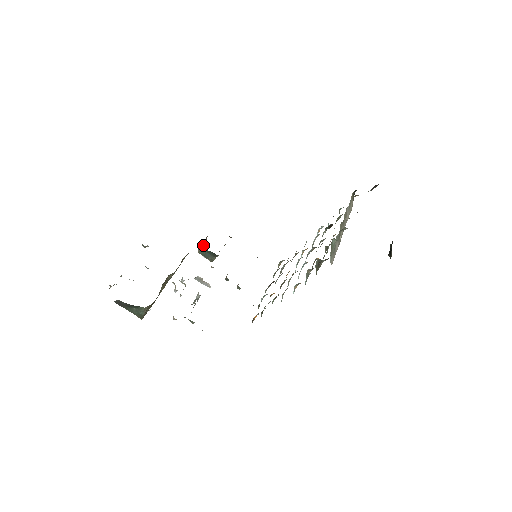
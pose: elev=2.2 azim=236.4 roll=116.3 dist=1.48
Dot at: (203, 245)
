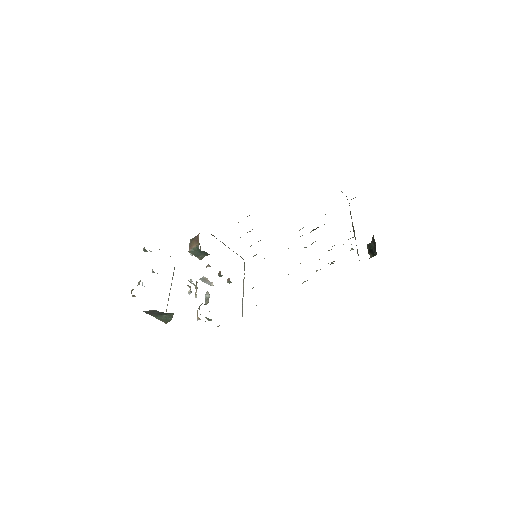
Dot at: (196, 245)
